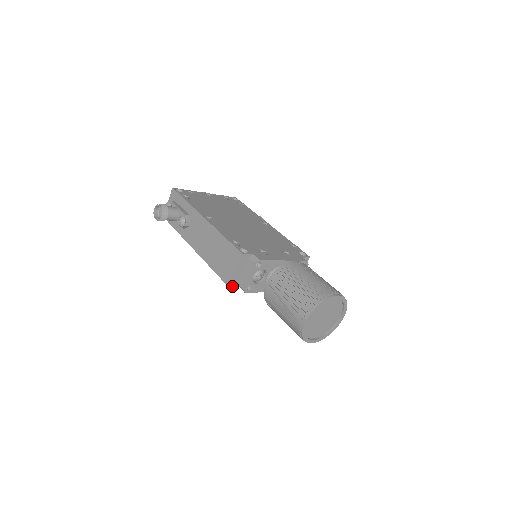
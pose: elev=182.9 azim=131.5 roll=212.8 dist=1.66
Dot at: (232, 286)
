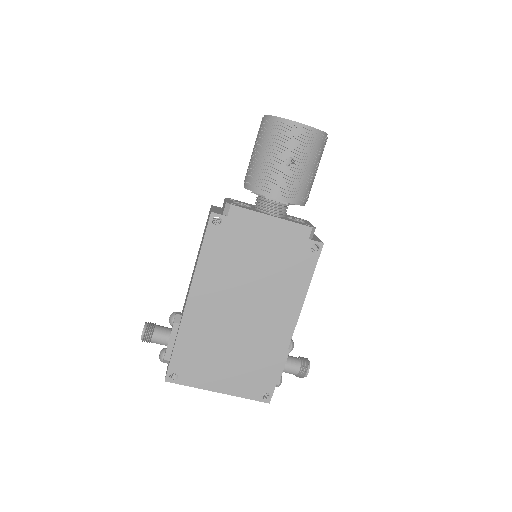
Dot at: (215, 213)
